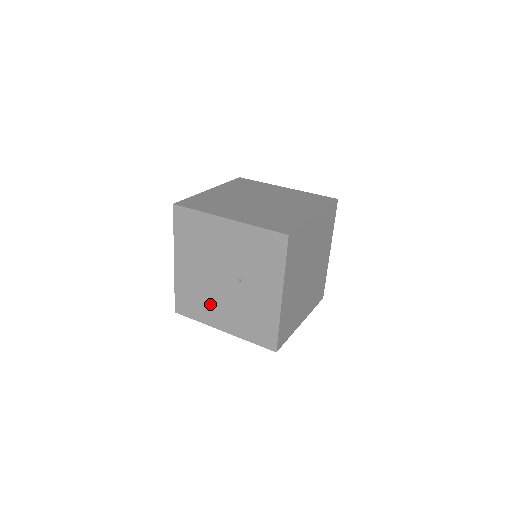
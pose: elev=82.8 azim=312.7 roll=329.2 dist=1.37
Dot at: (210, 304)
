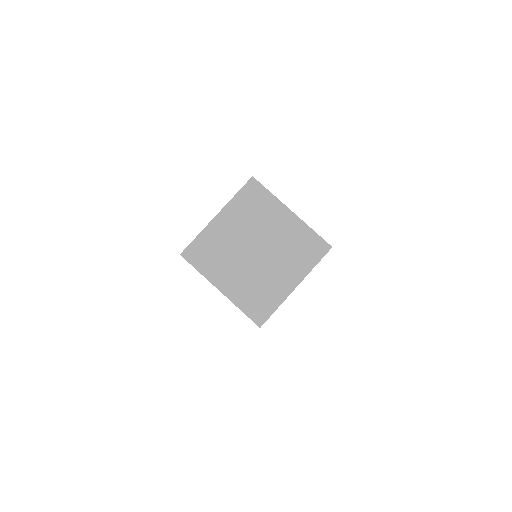
Dot at: occluded
